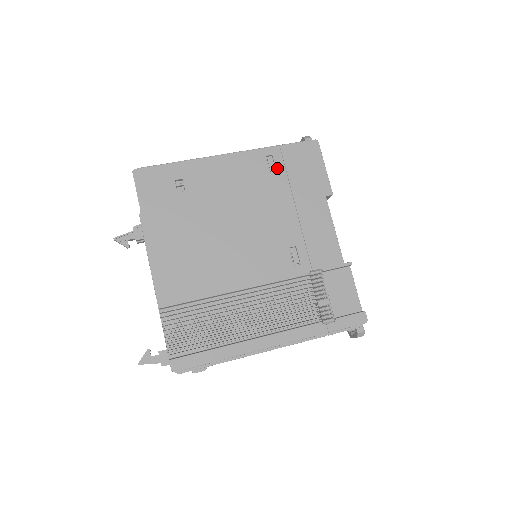
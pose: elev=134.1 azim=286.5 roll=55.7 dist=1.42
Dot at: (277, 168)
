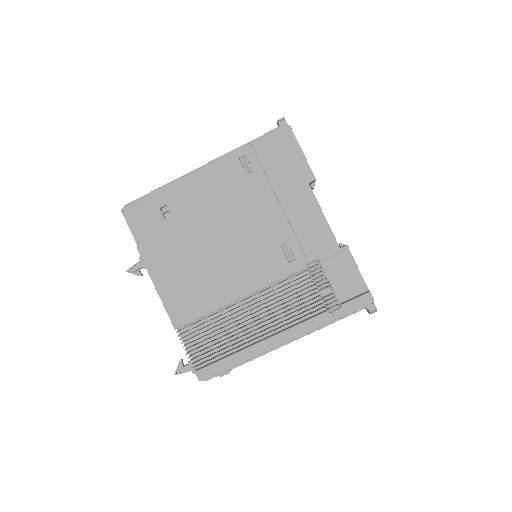
Dot at: (253, 168)
